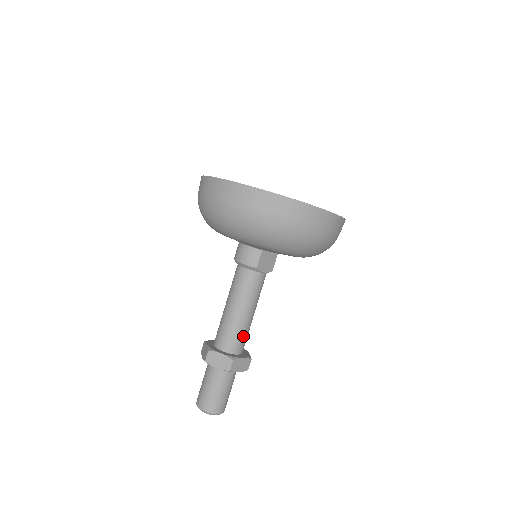
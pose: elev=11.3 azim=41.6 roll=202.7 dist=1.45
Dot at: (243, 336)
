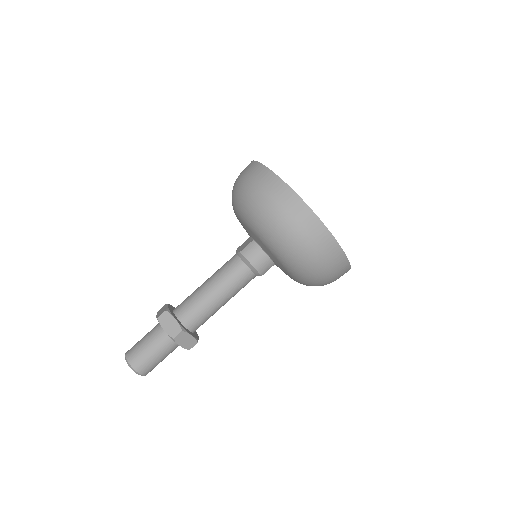
Dot at: occluded
